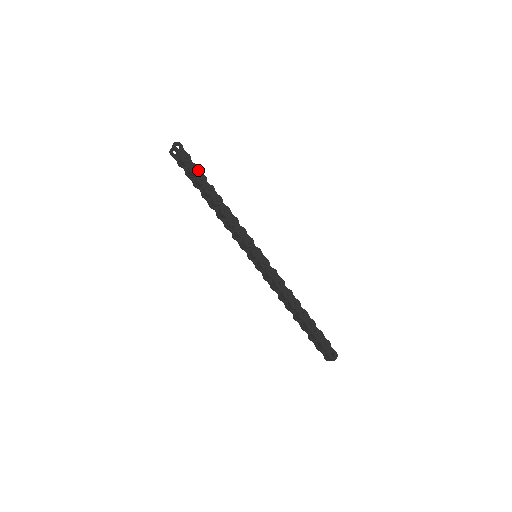
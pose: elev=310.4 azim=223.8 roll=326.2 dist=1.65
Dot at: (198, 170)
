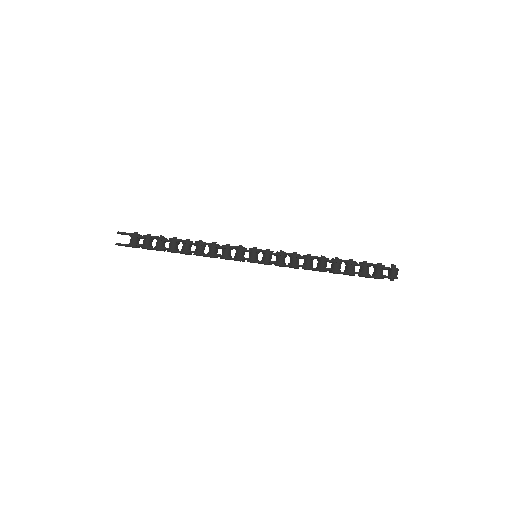
Dot at: occluded
